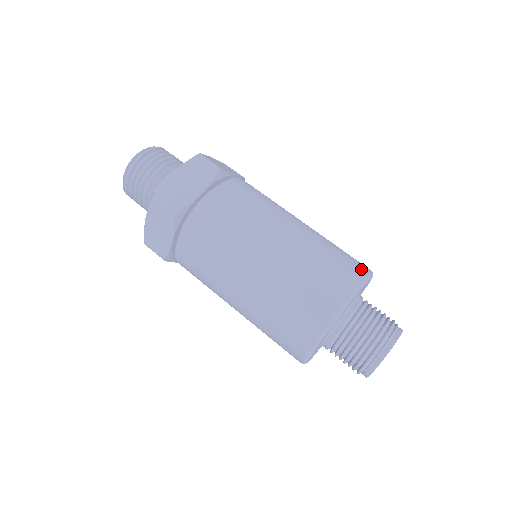
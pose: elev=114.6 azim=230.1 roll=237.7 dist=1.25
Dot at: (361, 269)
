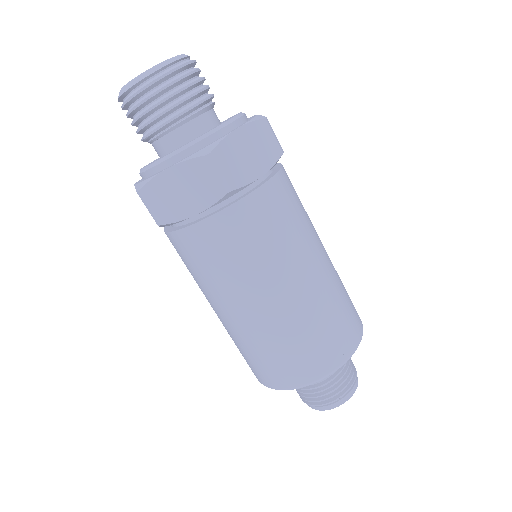
Dot at: occluded
